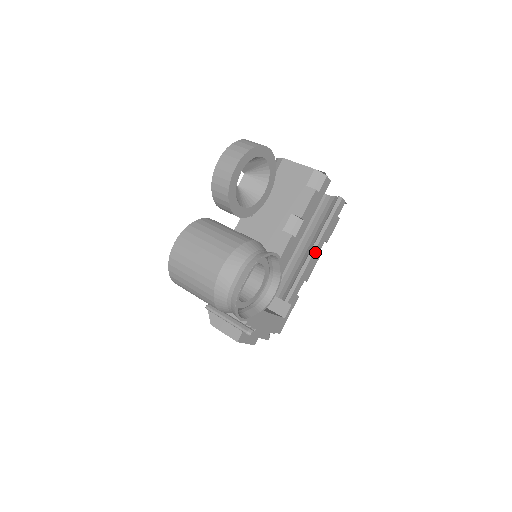
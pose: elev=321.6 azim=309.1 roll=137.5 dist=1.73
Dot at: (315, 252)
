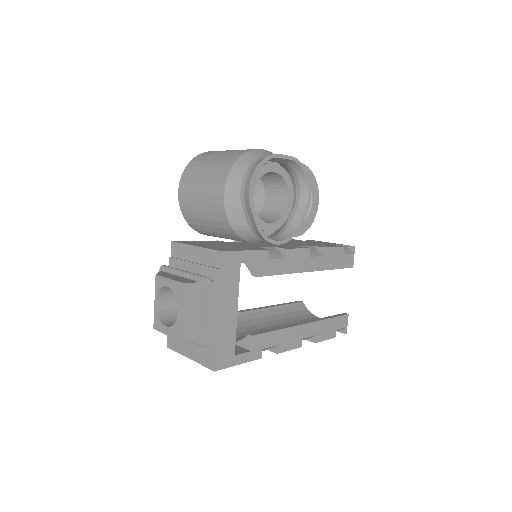
Dot at: (304, 327)
